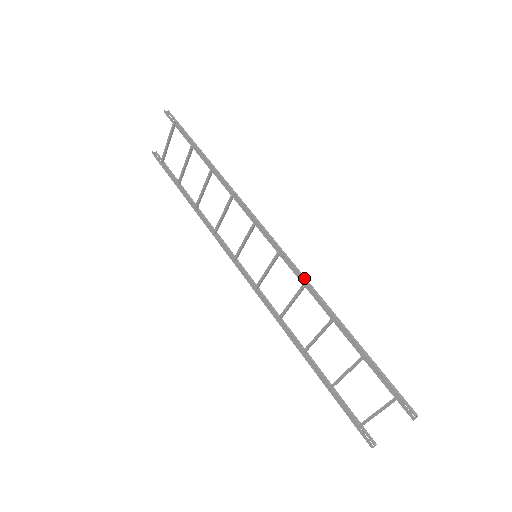
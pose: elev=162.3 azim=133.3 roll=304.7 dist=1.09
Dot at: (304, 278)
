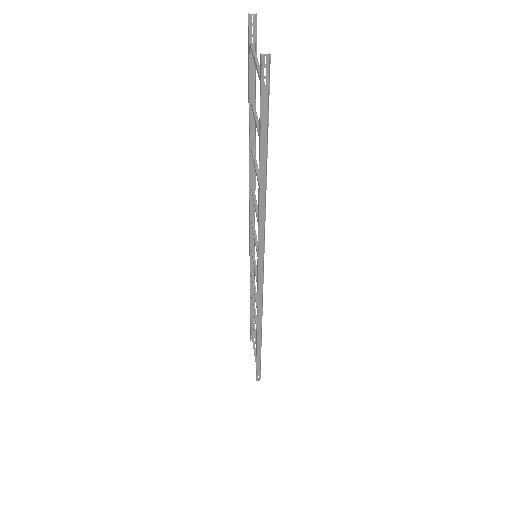
Dot at: (262, 314)
